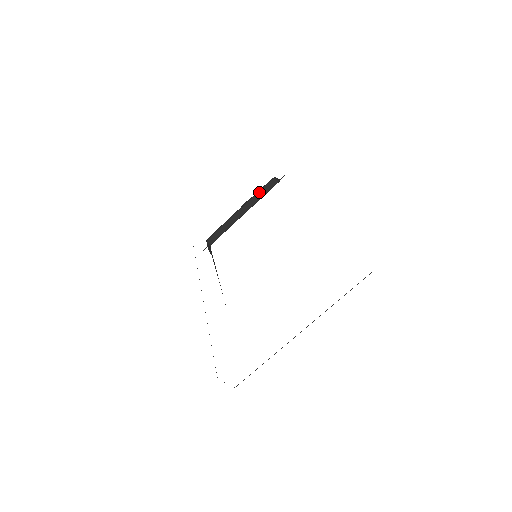
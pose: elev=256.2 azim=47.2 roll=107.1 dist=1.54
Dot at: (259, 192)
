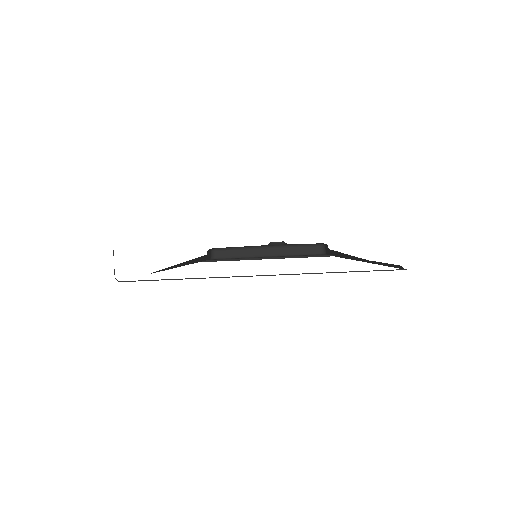
Dot at: (298, 247)
